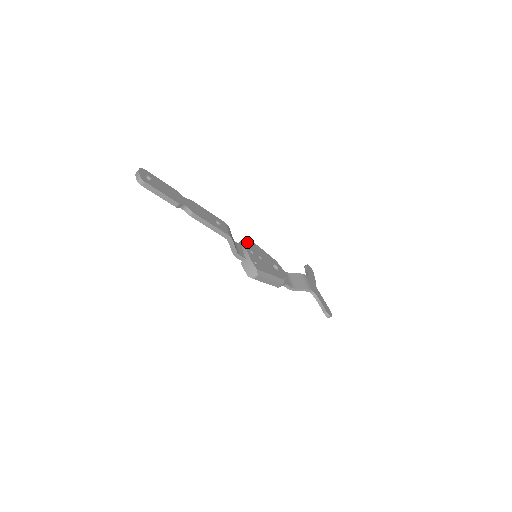
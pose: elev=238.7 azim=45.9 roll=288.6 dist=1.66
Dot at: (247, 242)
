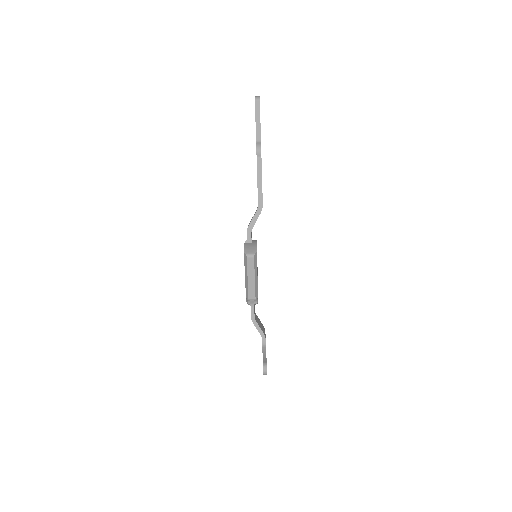
Dot at: occluded
